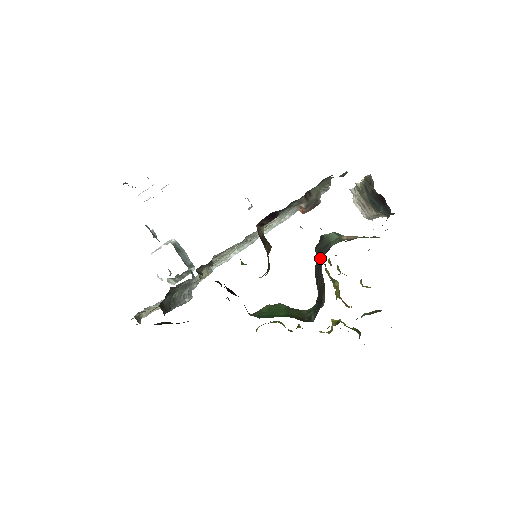
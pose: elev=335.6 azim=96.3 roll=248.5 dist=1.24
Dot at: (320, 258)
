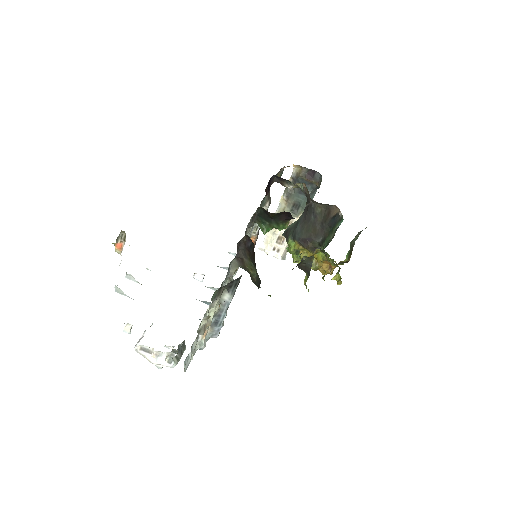
Dot at: (303, 222)
